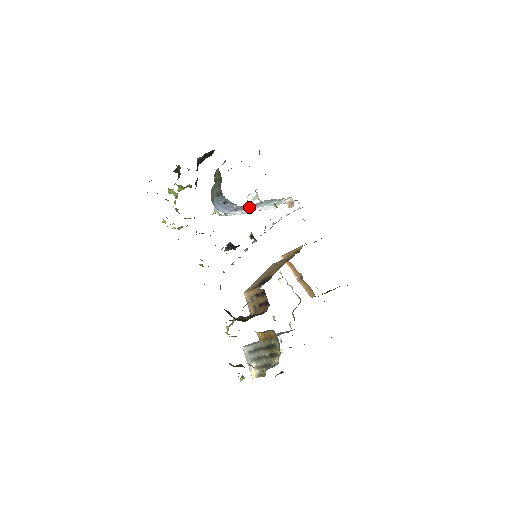
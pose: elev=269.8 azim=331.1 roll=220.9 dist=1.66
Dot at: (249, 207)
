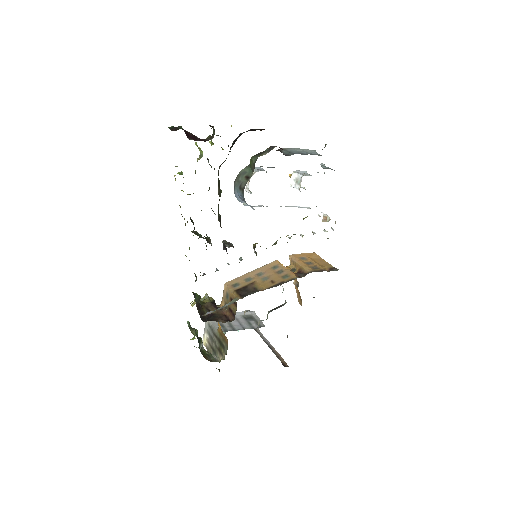
Dot at: occluded
